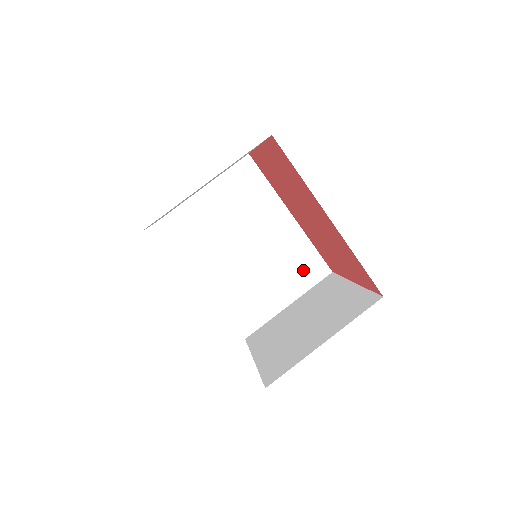
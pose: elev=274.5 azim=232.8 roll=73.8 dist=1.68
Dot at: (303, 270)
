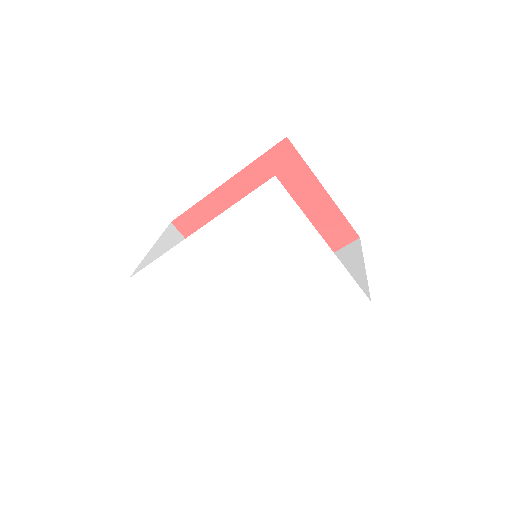
Dot at: (343, 260)
